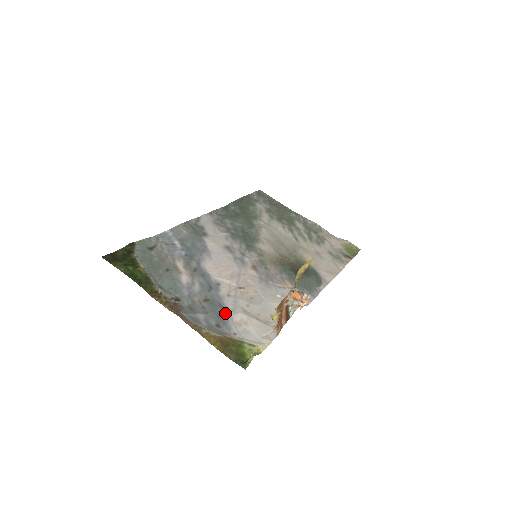
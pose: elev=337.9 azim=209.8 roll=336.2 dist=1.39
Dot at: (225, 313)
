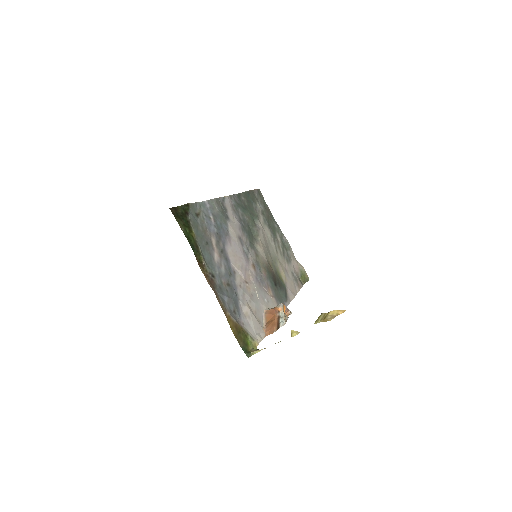
Dot at: (238, 302)
